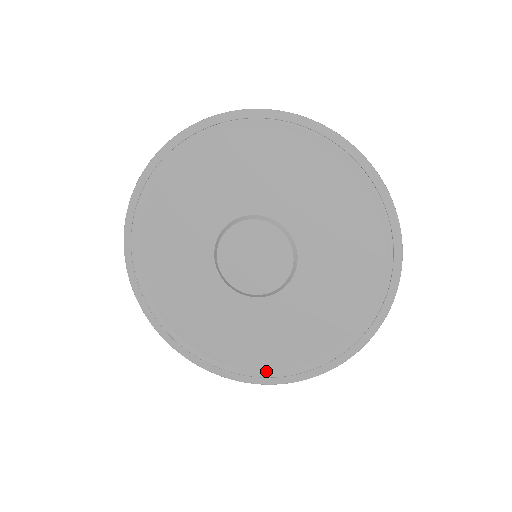
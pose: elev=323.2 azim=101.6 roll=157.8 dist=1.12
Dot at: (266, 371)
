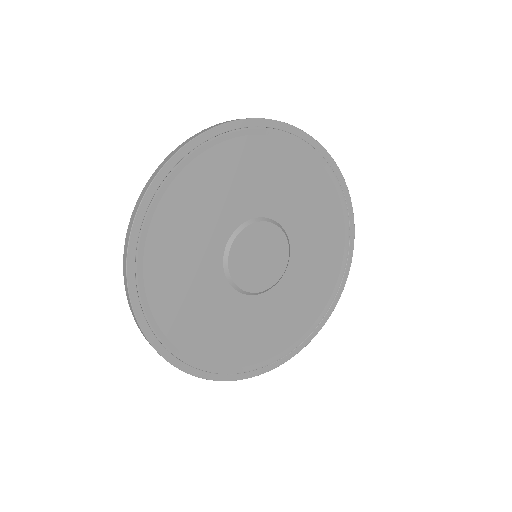
Dot at: (281, 352)
